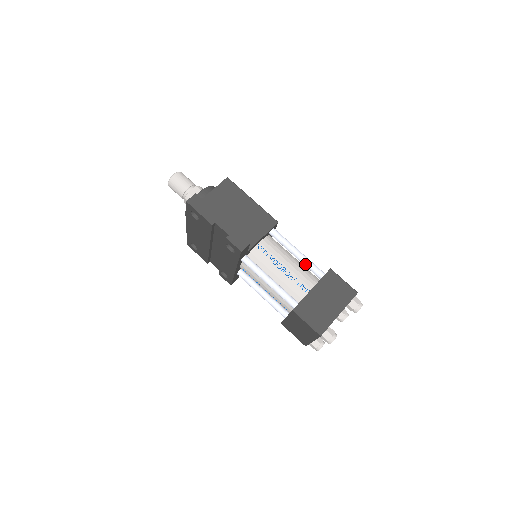
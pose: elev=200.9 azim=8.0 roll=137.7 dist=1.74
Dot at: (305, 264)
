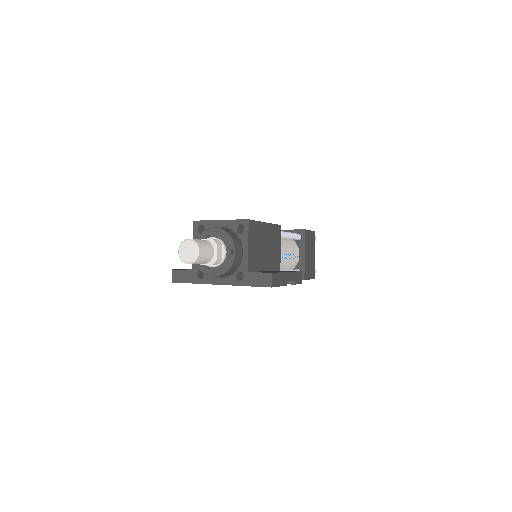
Dot at: occluded
